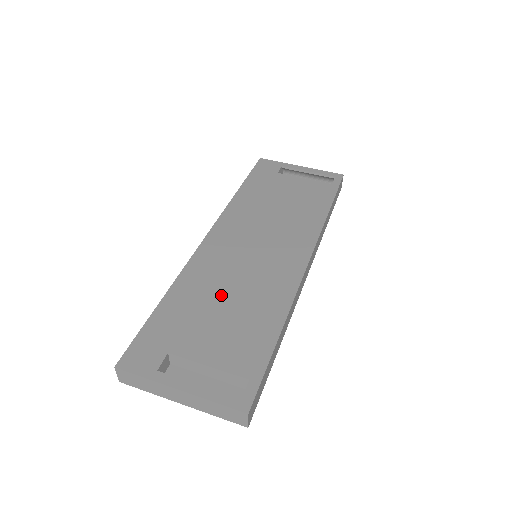
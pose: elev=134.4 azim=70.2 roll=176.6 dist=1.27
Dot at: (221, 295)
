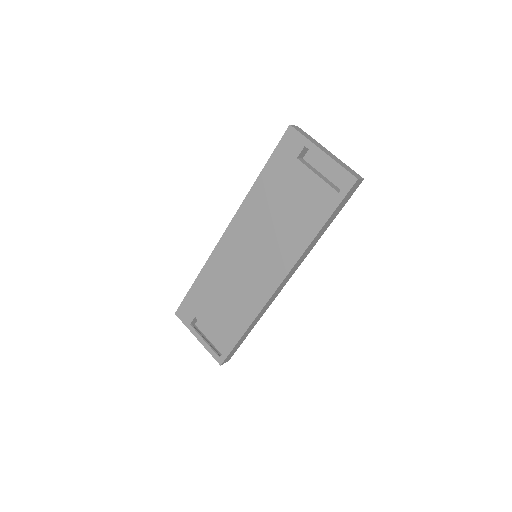
Dot at: (223, 290)
